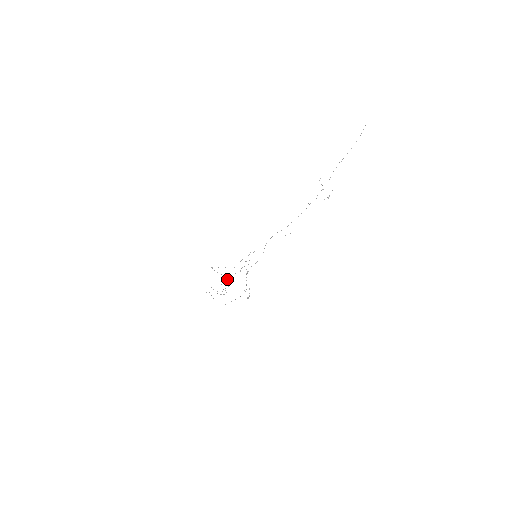
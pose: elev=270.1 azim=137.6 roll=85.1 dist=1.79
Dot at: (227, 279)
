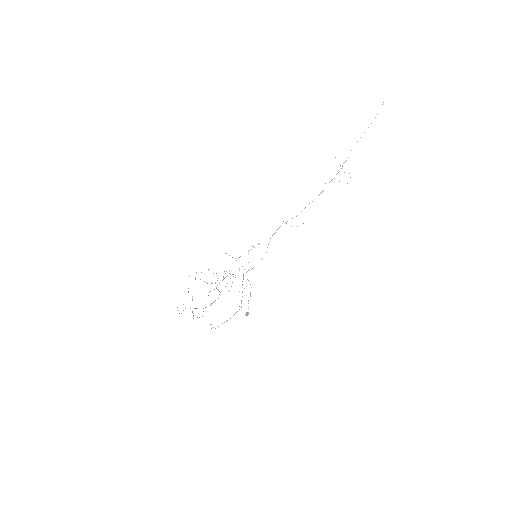
Dot at: (216, 288)
